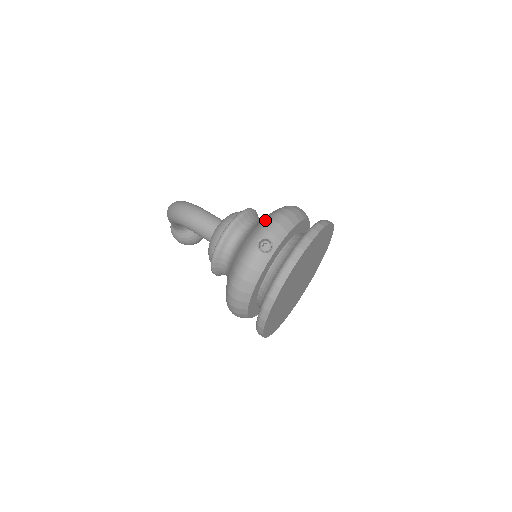
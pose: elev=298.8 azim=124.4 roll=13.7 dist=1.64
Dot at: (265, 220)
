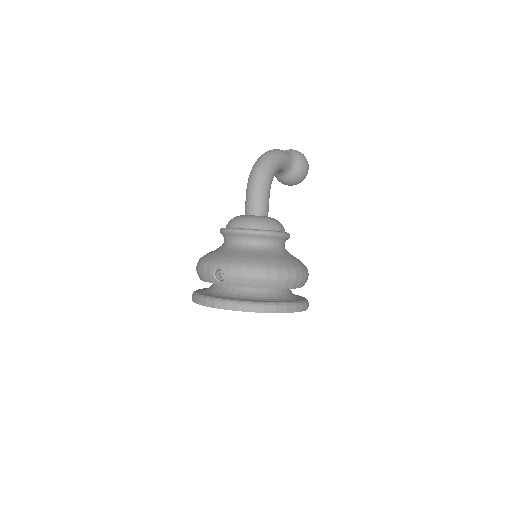
Dot at: (243, 262)
